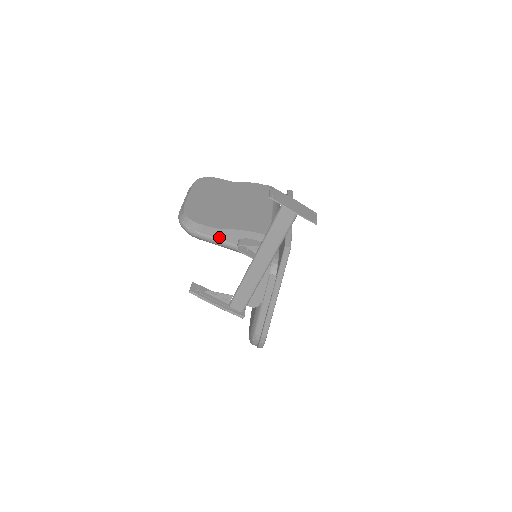
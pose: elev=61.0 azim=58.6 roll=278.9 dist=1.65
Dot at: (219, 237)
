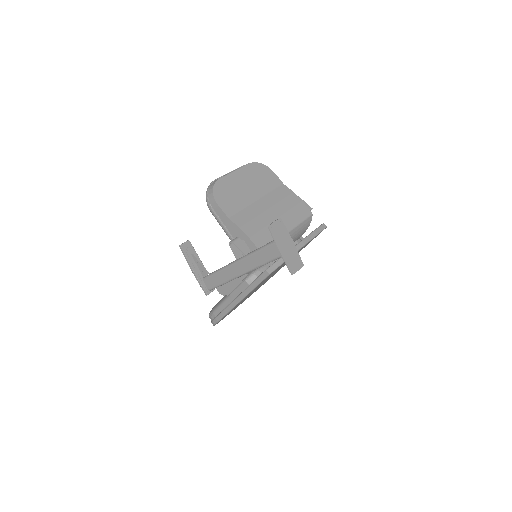
Dot at: (225, 223)
